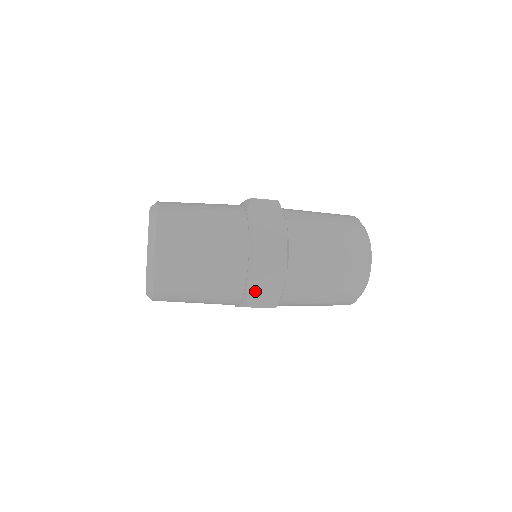
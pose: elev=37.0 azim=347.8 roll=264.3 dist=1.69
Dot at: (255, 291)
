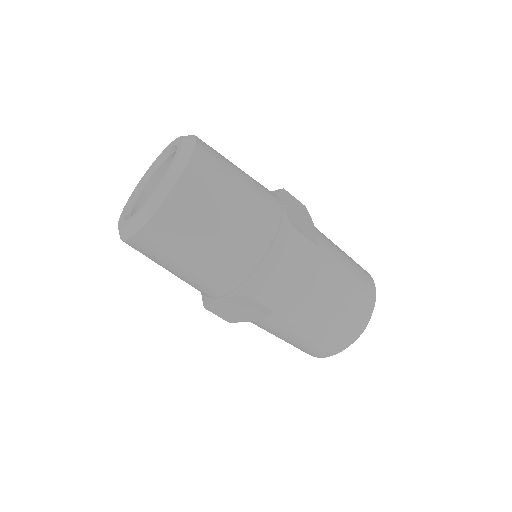
Dot at: (264, 278)
